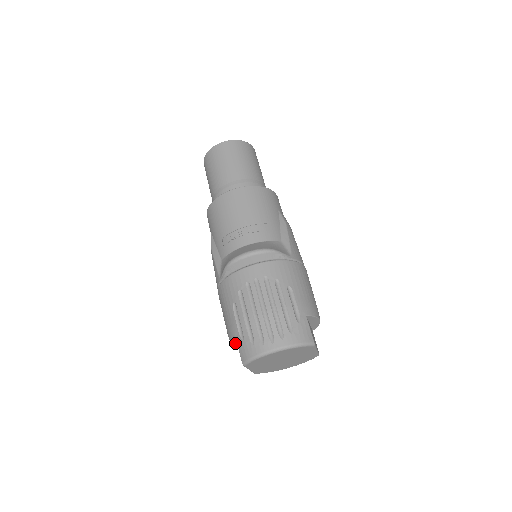
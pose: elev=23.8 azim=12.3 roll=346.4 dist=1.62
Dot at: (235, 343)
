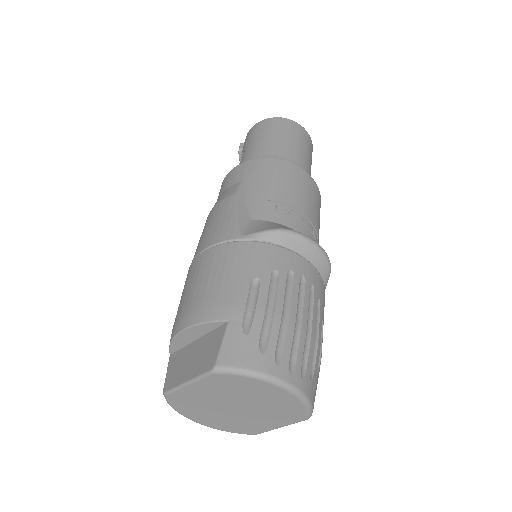
Dot at: (197, 329)
